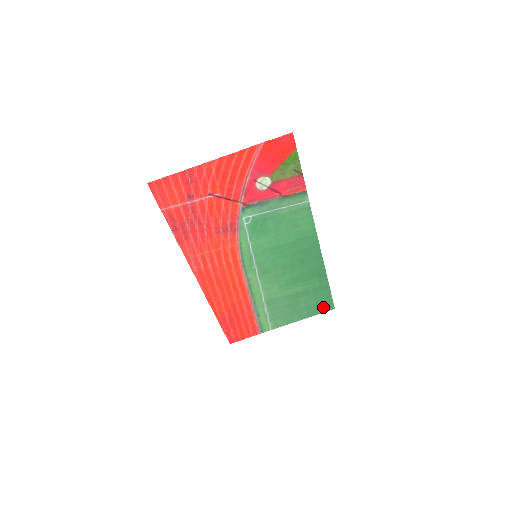
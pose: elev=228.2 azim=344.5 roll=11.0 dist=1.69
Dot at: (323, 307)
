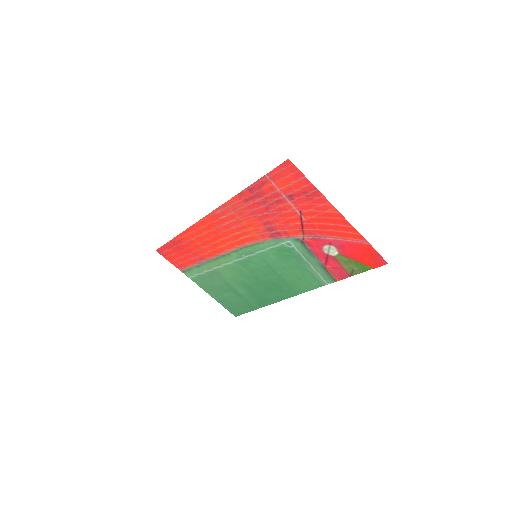
Dot at: (233, 309)
